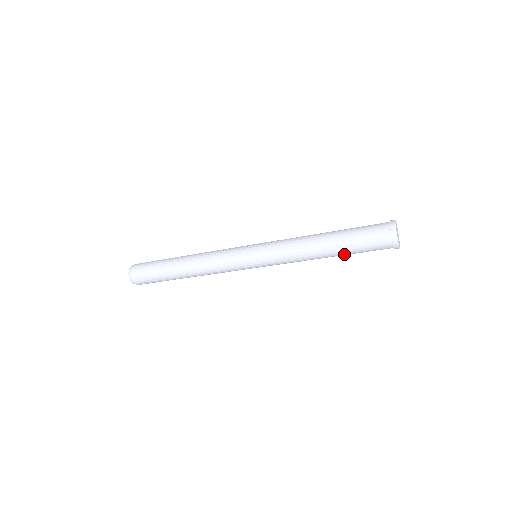
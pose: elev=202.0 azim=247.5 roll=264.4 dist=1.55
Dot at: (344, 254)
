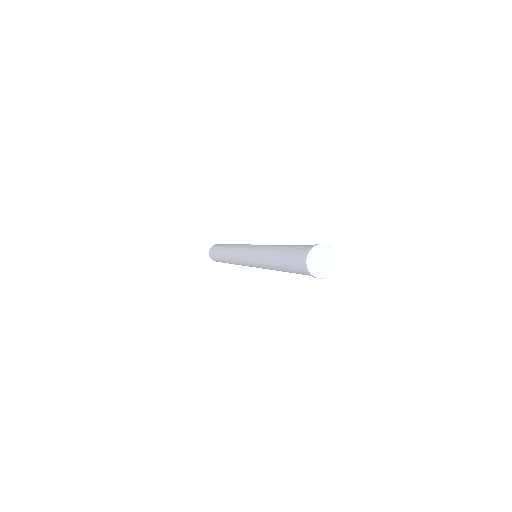
Dot at: occluded
